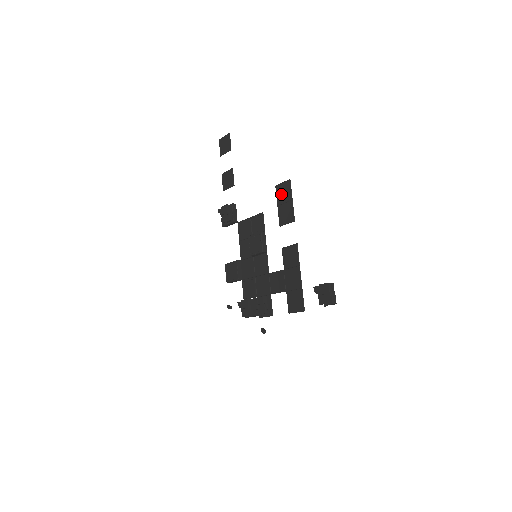
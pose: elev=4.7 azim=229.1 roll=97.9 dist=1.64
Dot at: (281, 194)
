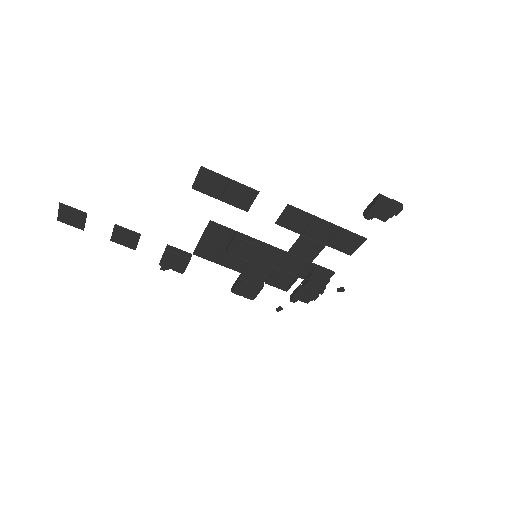
Dot at: (210, 188)
